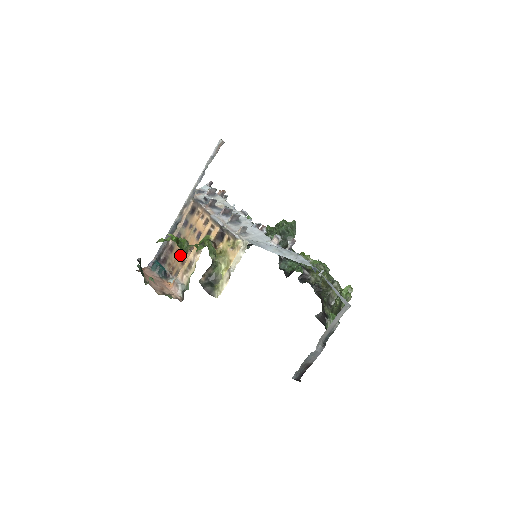
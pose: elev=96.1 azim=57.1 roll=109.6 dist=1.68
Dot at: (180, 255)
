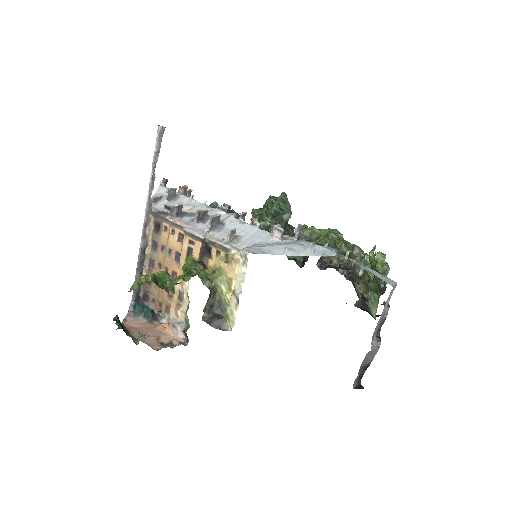
Dot at: occluded
